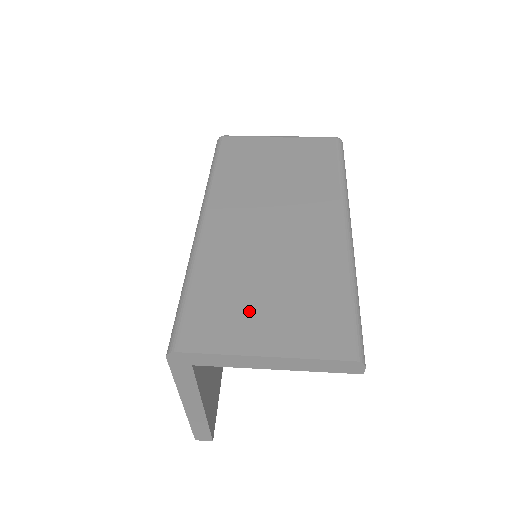
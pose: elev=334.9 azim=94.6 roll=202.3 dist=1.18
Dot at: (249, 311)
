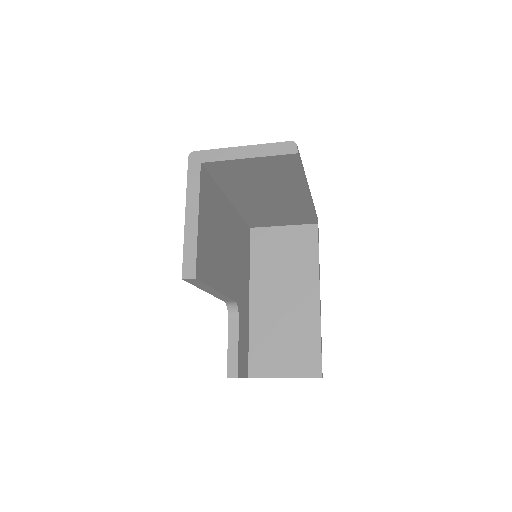
Dot at: occluded
